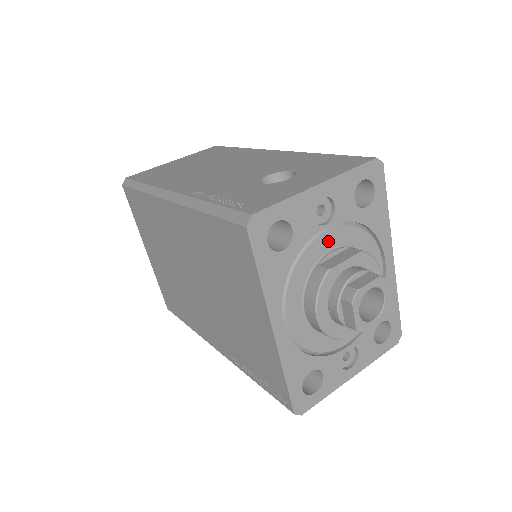
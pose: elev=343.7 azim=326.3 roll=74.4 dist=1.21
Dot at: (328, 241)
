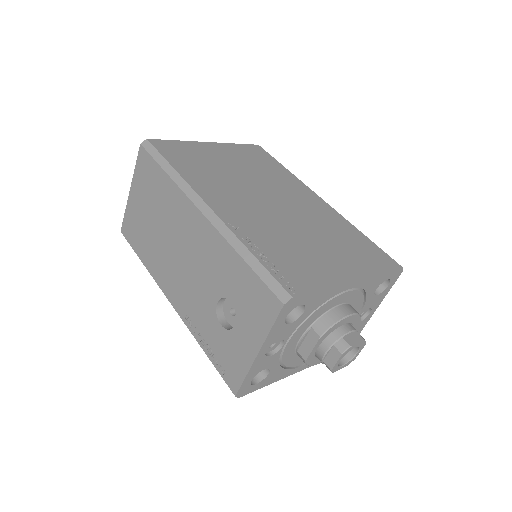
Dot at: (293, 342)
